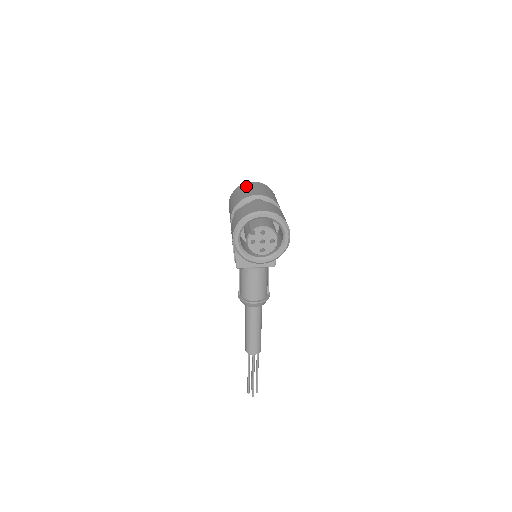
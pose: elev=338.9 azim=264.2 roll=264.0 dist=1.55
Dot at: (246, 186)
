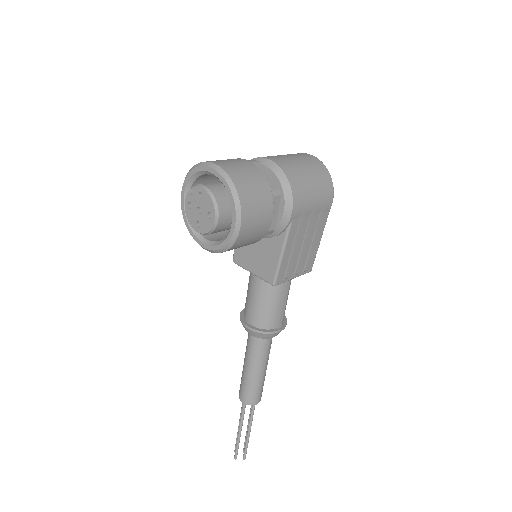
Dot at: occluded
